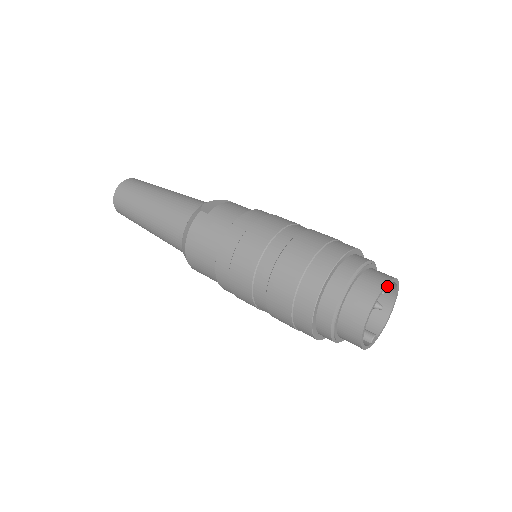
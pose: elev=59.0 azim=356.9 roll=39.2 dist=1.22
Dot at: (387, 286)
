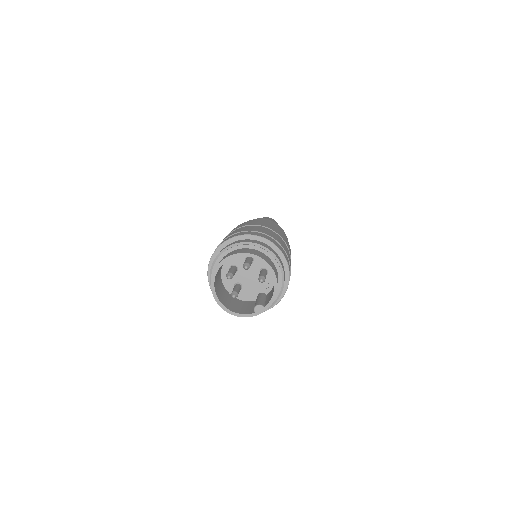
Dot at: occluded
